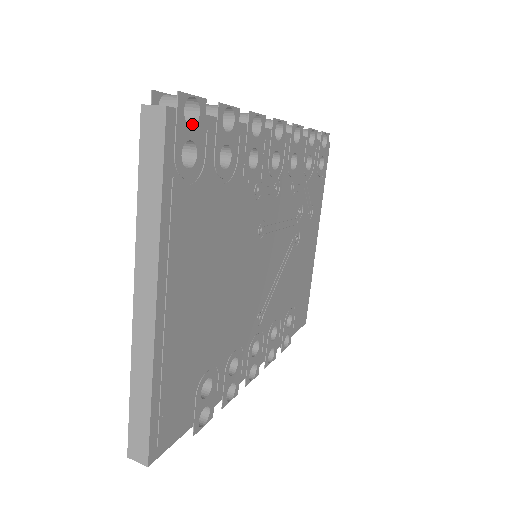
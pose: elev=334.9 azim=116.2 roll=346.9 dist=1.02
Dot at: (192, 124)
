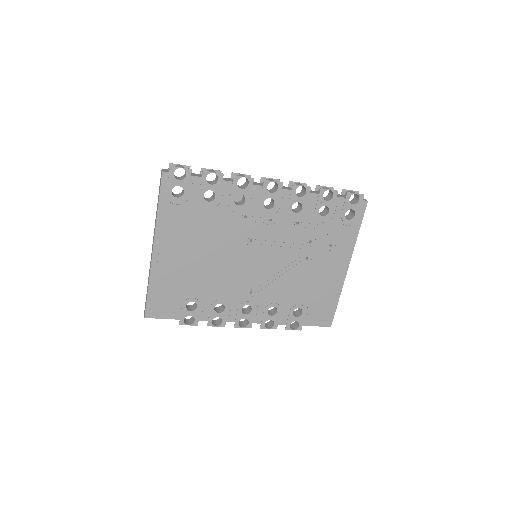
Dot at: (182, 179)
